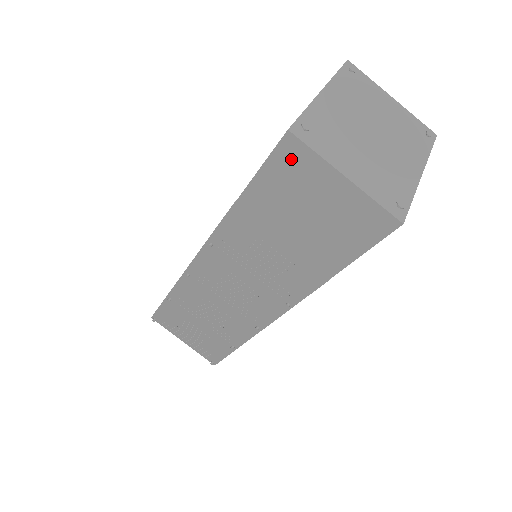
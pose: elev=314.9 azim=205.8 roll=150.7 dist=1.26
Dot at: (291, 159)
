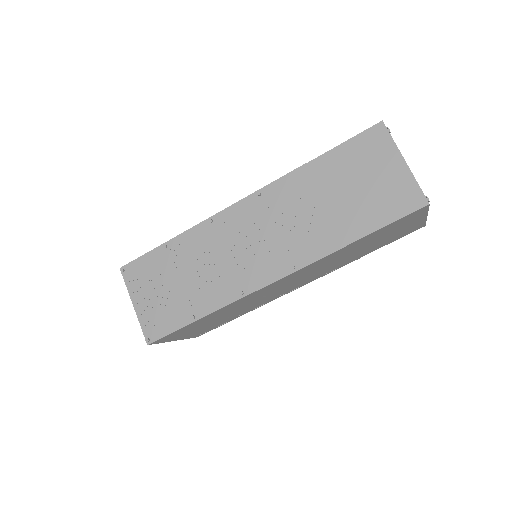
Dot at: (373, 140)
